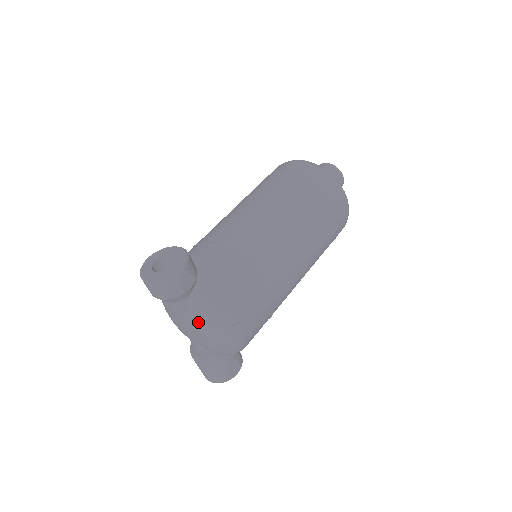
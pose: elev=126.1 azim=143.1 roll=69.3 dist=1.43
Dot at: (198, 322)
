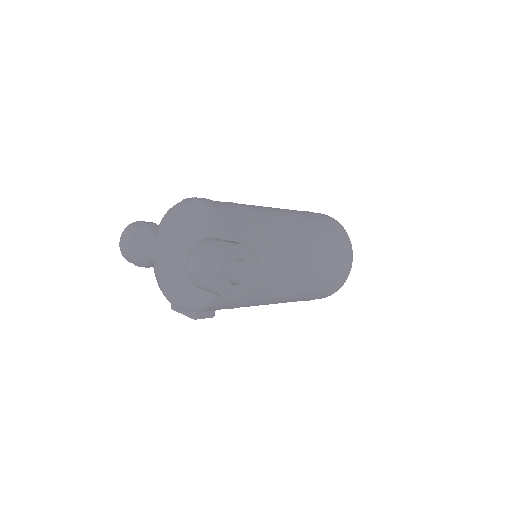
Dot at: (163, 227)
